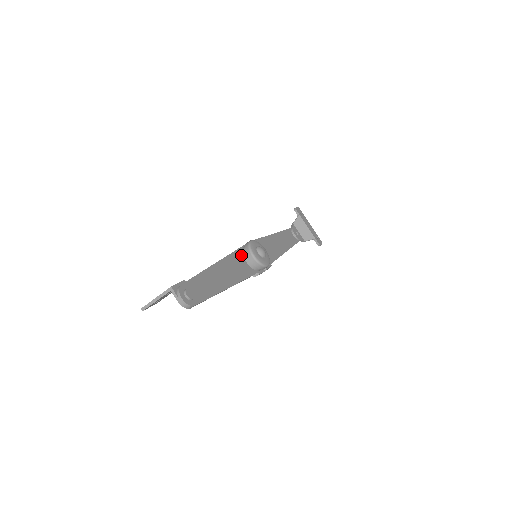
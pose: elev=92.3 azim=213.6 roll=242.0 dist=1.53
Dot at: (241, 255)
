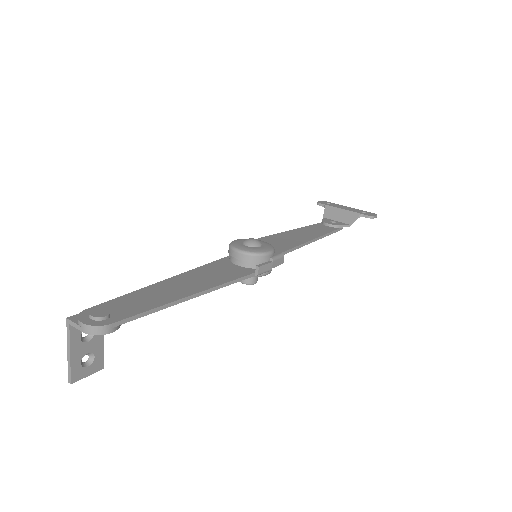
Dot at: (227, 262)
